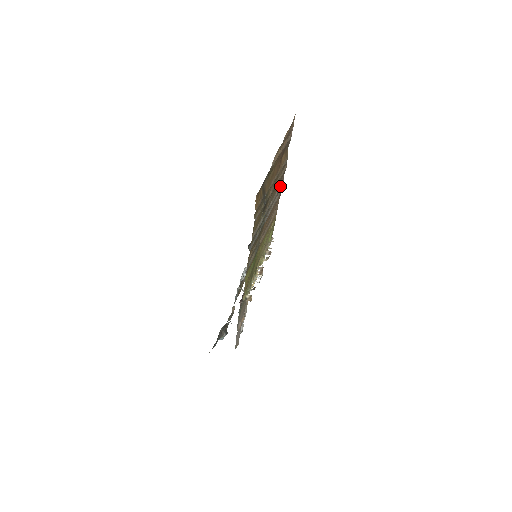
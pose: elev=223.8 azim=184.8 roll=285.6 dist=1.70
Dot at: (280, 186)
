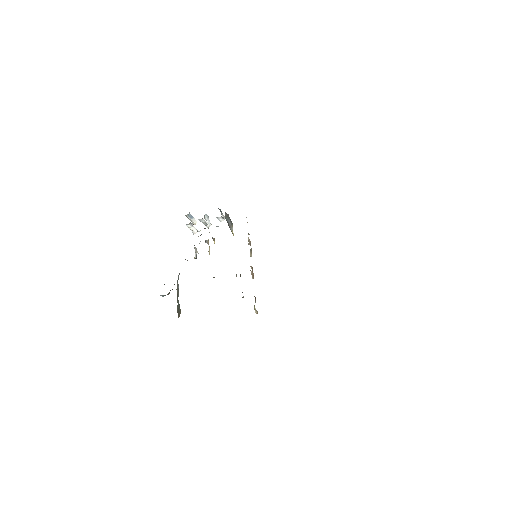
Dot at: occluded
